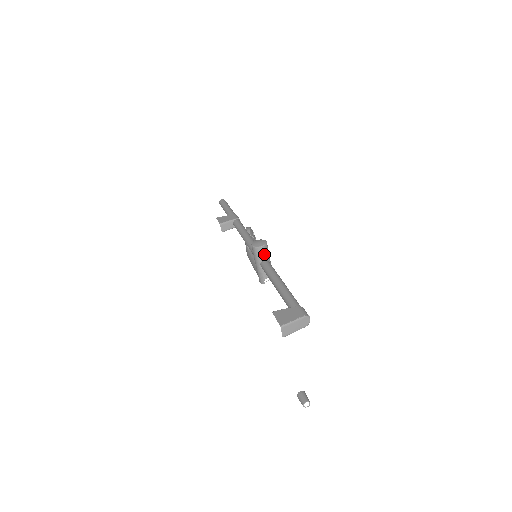
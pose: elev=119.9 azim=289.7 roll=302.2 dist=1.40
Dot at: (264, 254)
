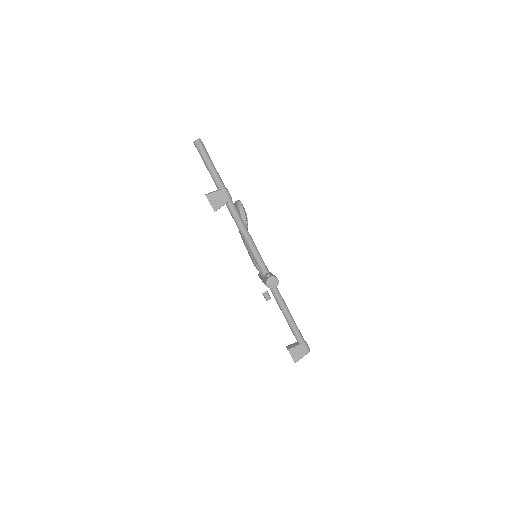
Dot at: occluded
